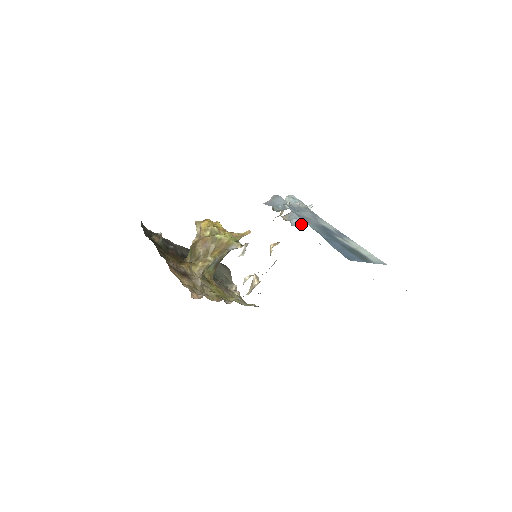
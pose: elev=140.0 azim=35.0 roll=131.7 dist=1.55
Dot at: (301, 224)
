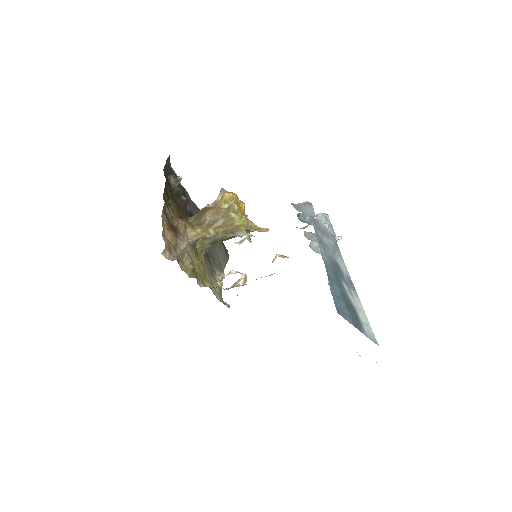
Dot at: (320, 252)
